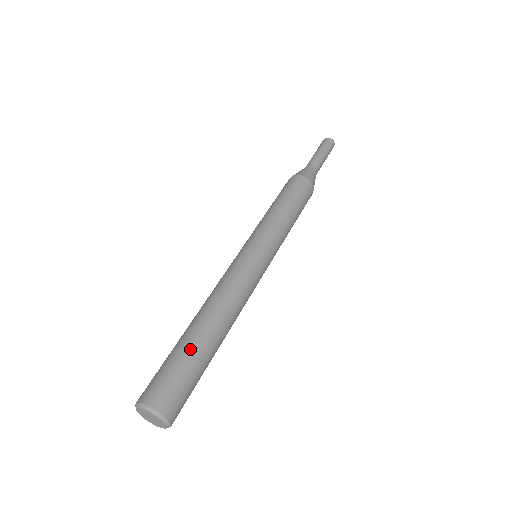
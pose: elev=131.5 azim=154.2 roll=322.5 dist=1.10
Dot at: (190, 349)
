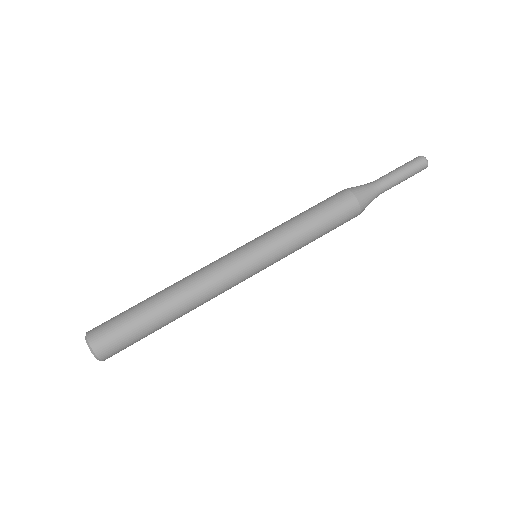
Dot at: (151, 330)
